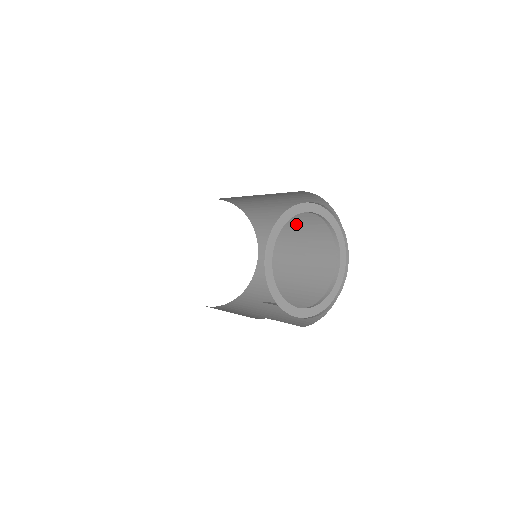
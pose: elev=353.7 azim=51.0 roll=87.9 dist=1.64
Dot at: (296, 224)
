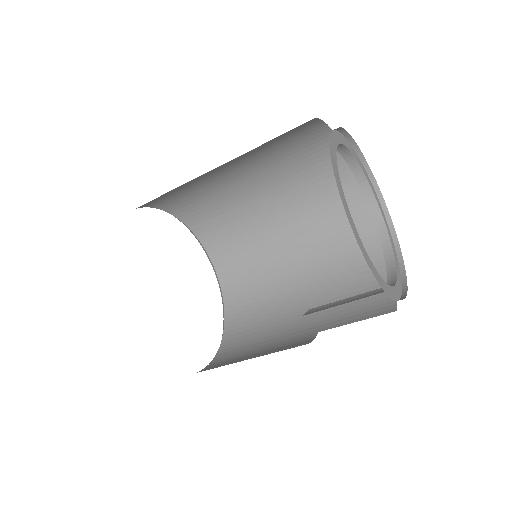
Dot at: (269, 191)
